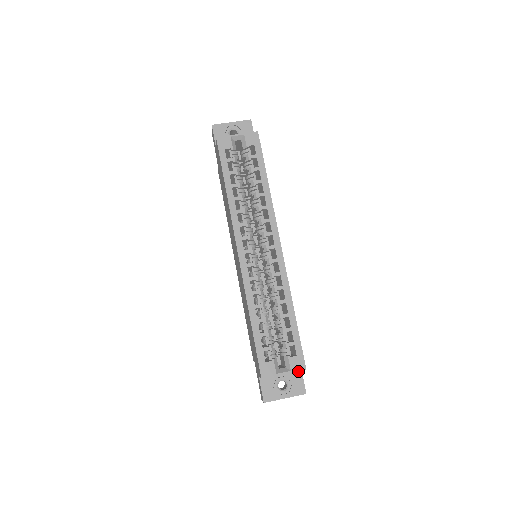
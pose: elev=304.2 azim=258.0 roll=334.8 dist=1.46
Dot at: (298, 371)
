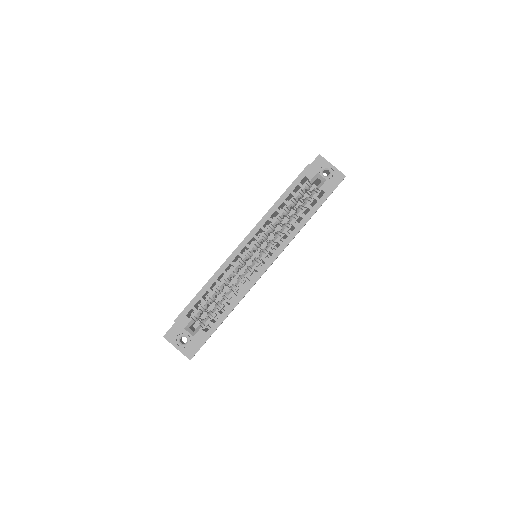
Dot at: occluded
